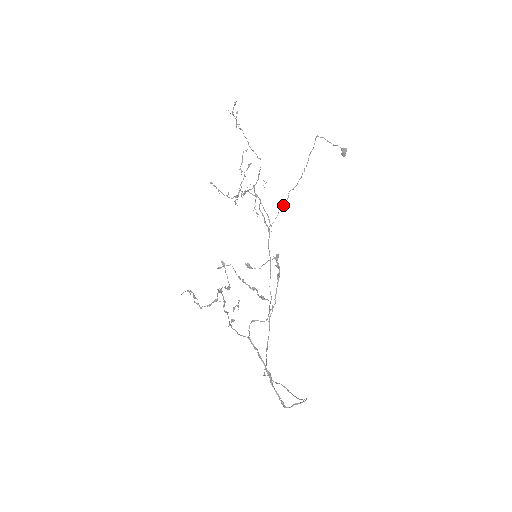
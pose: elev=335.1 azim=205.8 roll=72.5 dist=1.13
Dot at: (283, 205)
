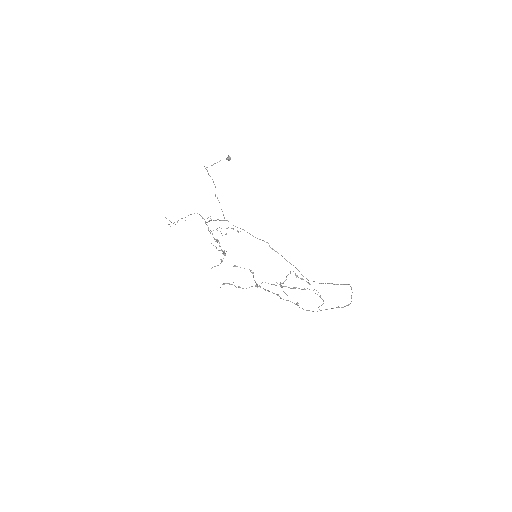
Dot at: occluded
